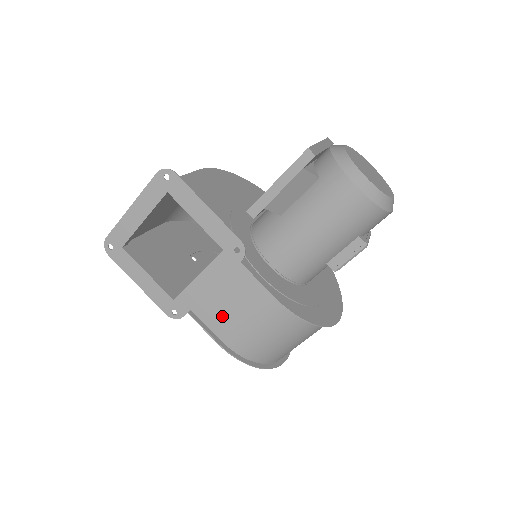
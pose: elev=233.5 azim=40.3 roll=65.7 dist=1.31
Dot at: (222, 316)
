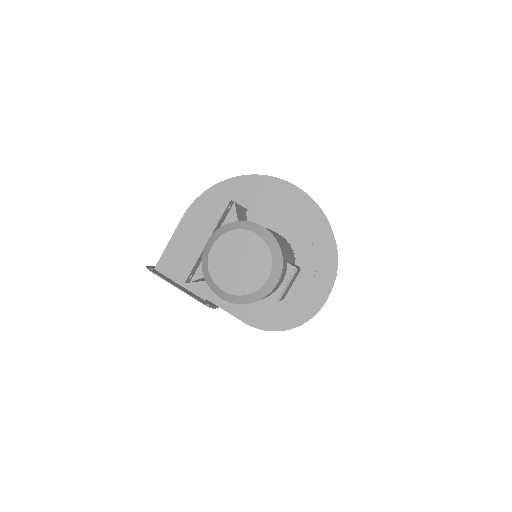
Dot at: occluded
